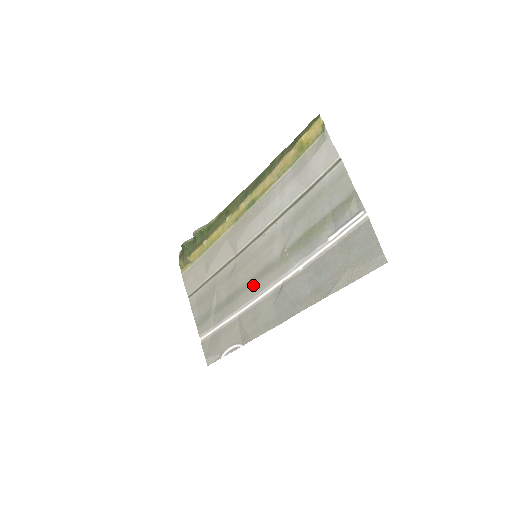
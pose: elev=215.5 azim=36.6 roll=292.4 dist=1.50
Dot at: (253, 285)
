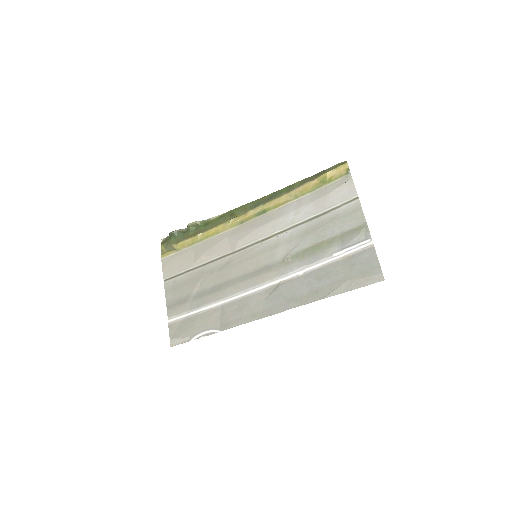
Dot at: (246, 280)
